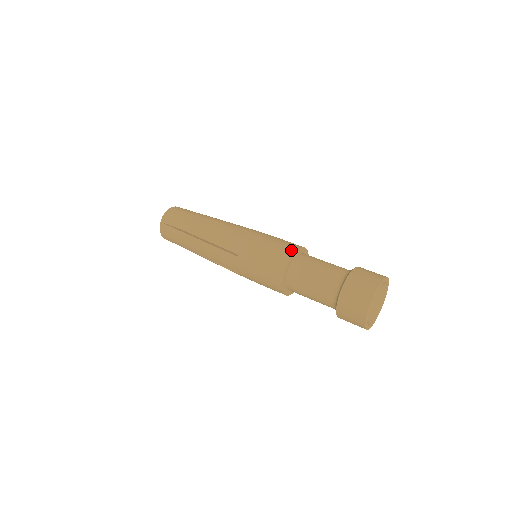
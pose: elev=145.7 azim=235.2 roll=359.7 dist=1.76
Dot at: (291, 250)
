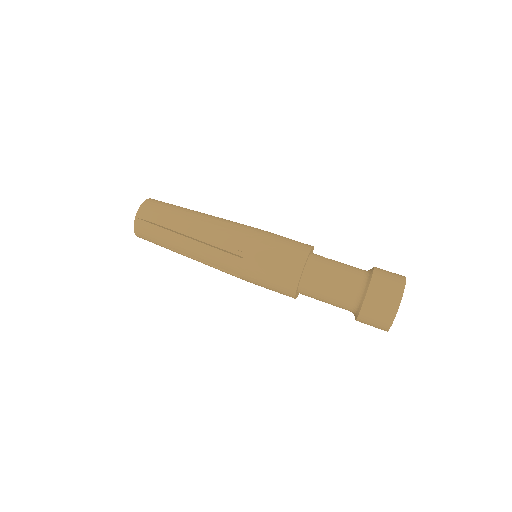
Dot at: (294, 277)
